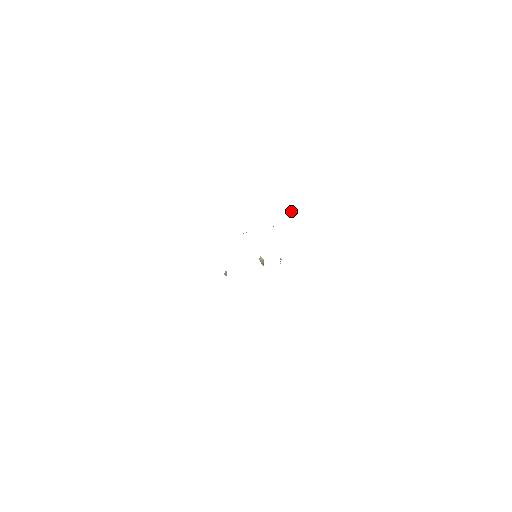
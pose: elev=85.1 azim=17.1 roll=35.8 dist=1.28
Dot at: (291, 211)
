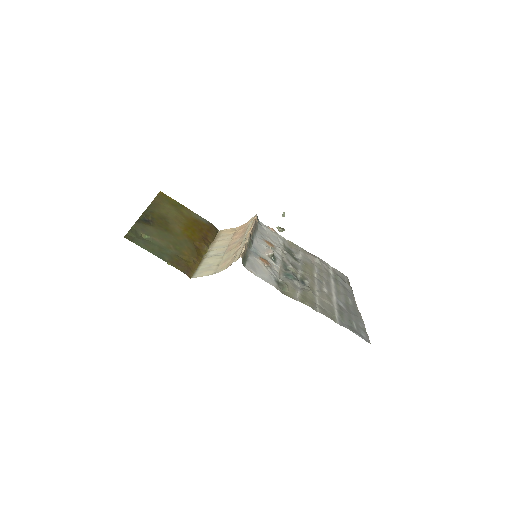
Dot at: (234, 254)
